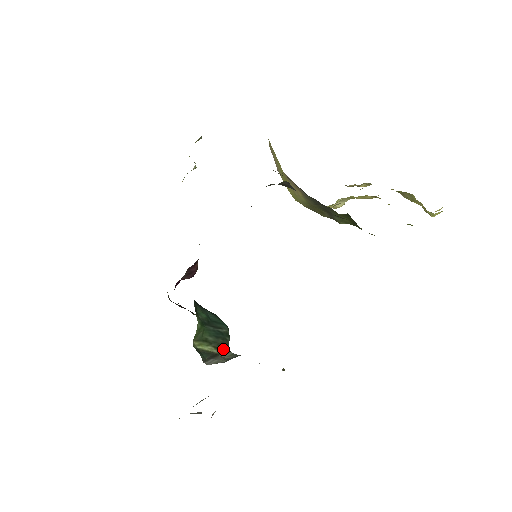
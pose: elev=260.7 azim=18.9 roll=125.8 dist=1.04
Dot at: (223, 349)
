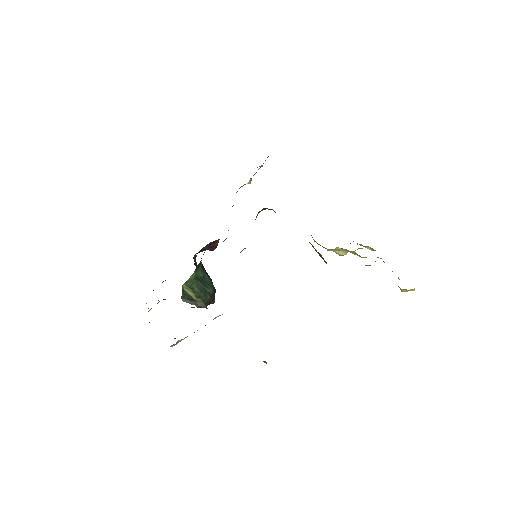
Dot at: (201, 300)
